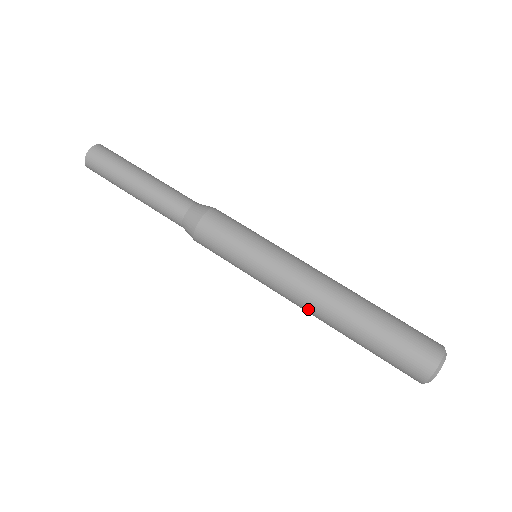
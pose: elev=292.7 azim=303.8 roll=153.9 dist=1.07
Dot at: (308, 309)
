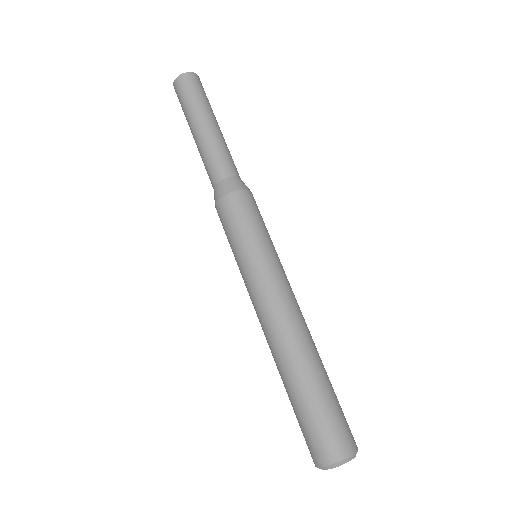
Dot at: occluded
